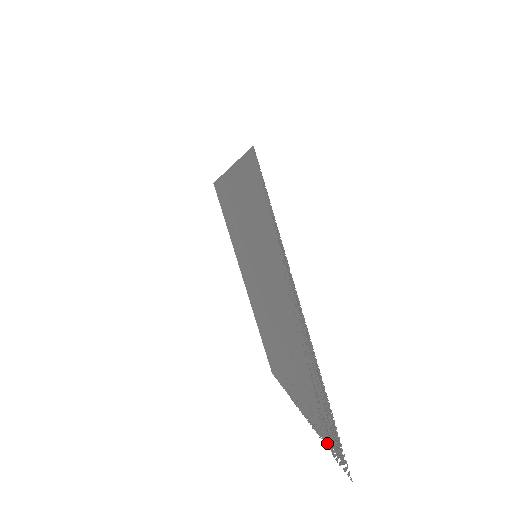
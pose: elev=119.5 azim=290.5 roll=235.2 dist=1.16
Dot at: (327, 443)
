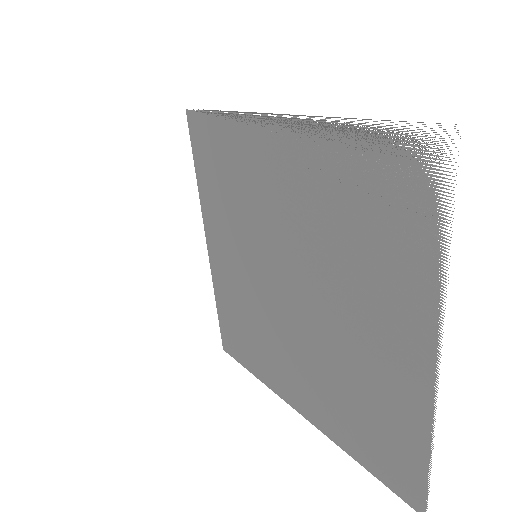
Dot at: (436, 223)
